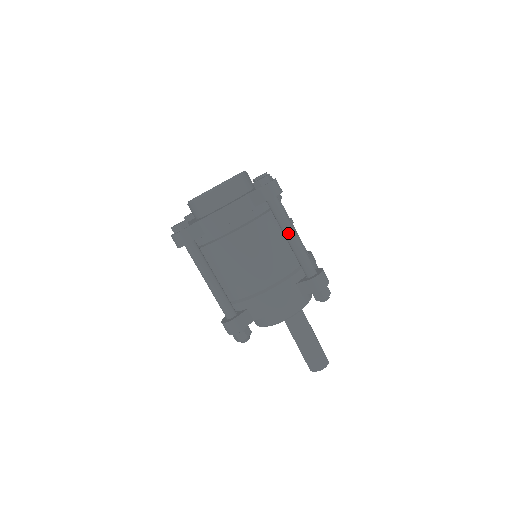
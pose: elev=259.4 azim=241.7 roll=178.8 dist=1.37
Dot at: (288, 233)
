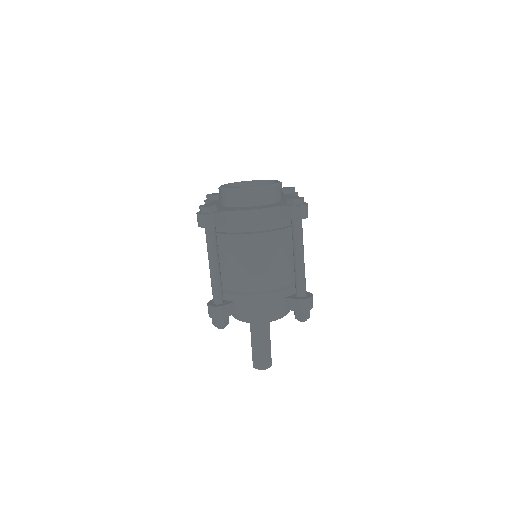
Dot at: (298, 253)
